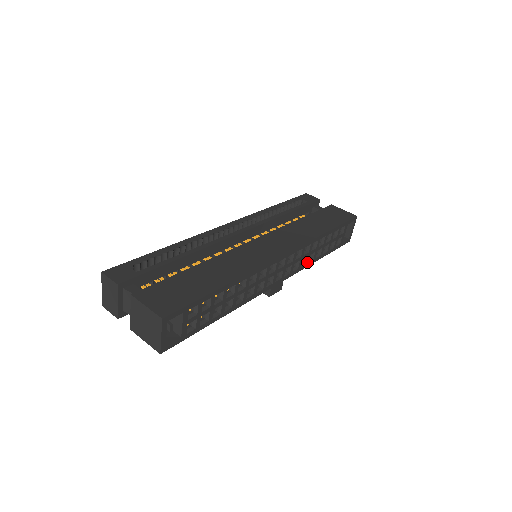
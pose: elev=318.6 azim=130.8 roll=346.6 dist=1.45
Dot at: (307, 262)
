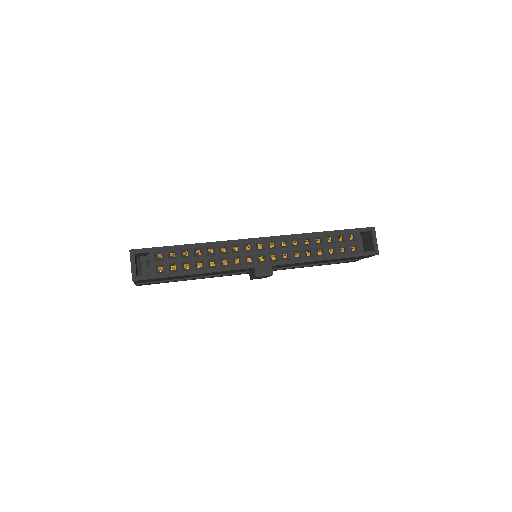
Dot at: (304, 257)
